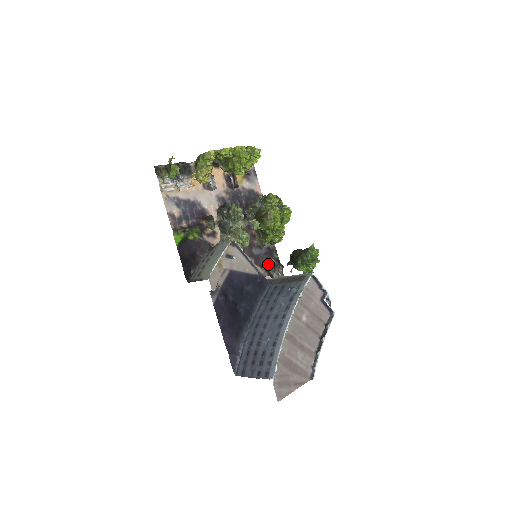
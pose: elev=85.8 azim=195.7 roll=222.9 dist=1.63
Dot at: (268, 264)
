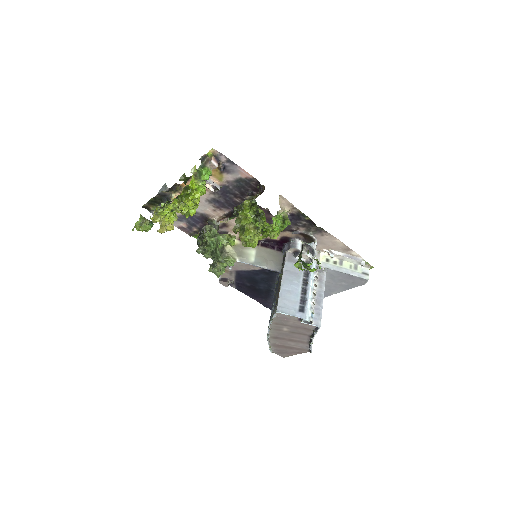
Dot at: (298, 227)
